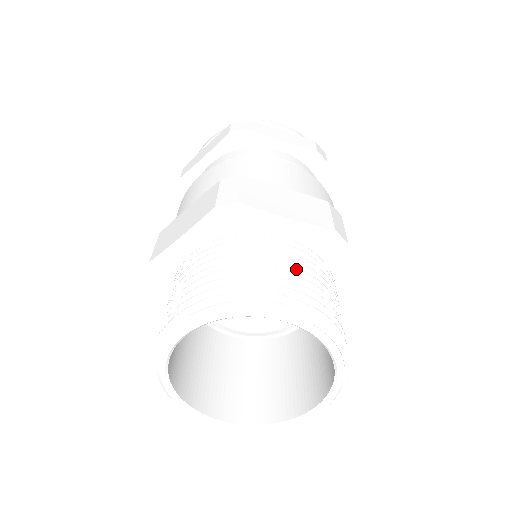
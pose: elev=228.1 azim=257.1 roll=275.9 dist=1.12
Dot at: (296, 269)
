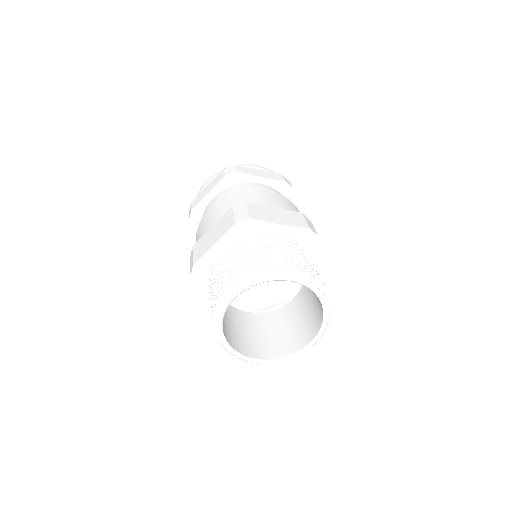
Dot at: (292, 253)
